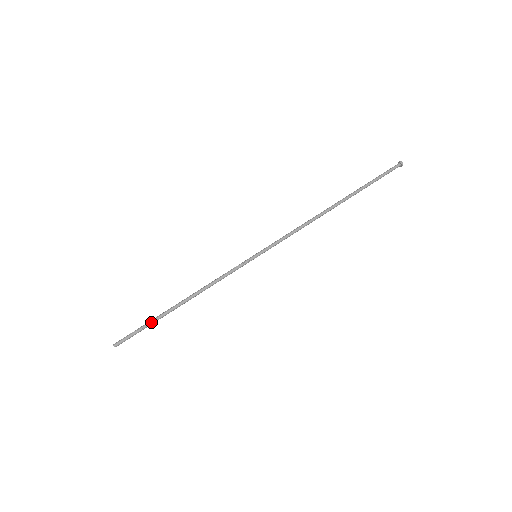
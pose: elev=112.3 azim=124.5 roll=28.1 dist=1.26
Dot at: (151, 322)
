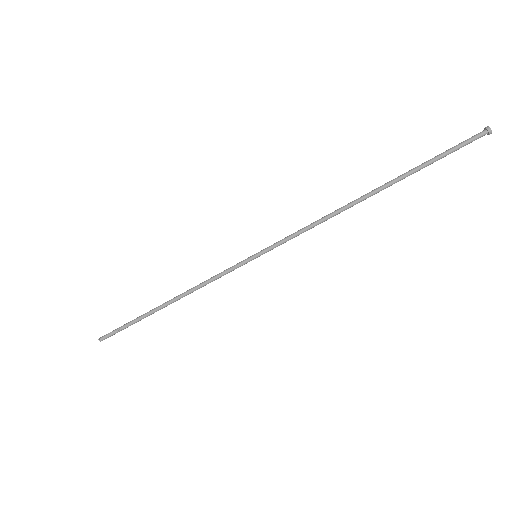
Dot at: (136, 322)
